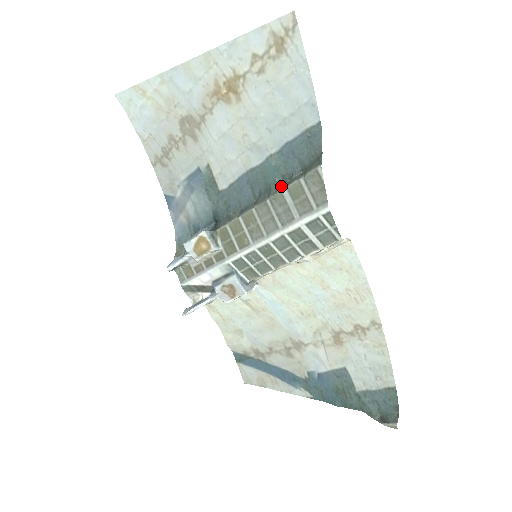
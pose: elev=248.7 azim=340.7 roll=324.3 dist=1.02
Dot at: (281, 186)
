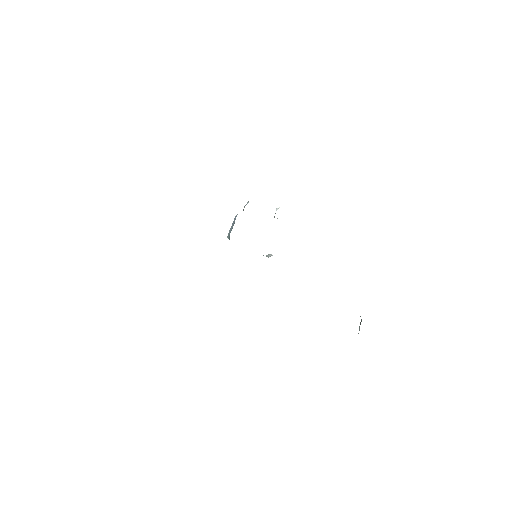
Dot at: occluded
